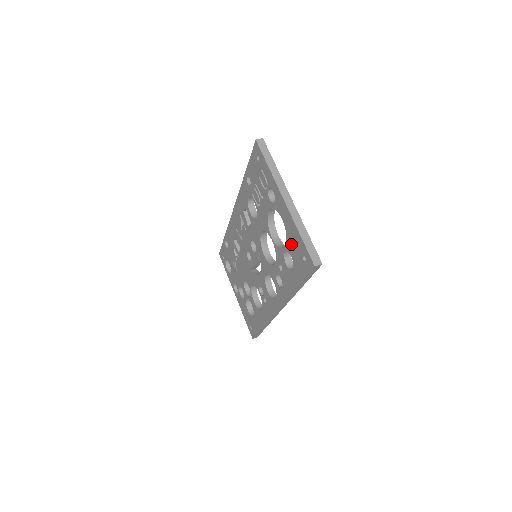
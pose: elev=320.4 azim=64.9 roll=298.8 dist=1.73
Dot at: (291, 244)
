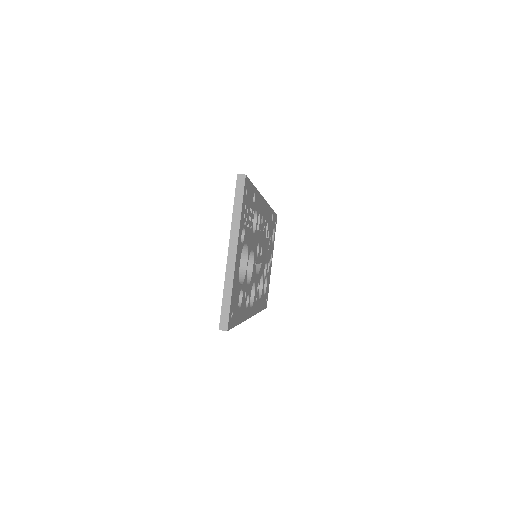
Dot at: occluded
